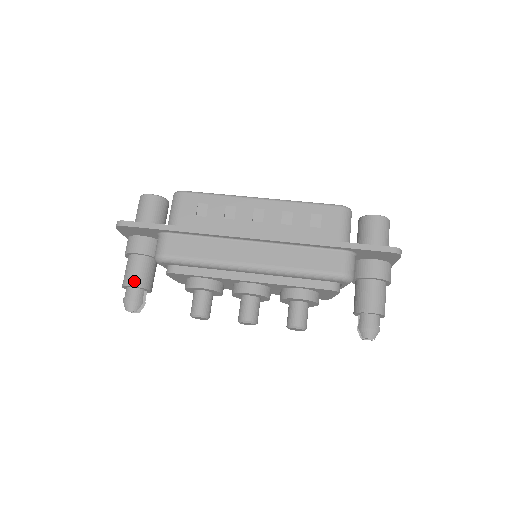
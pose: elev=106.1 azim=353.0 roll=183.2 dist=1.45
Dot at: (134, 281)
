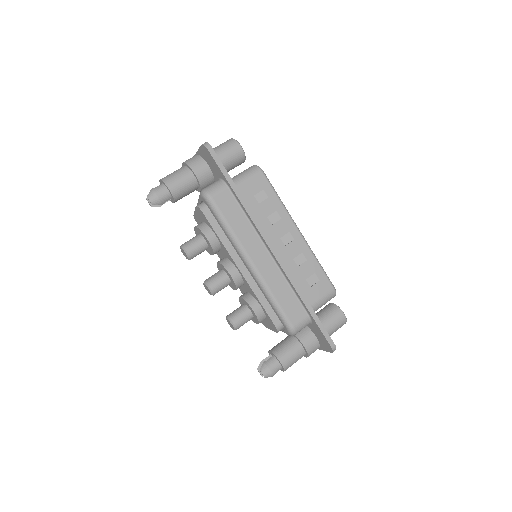
Dot at: (173, 187)
